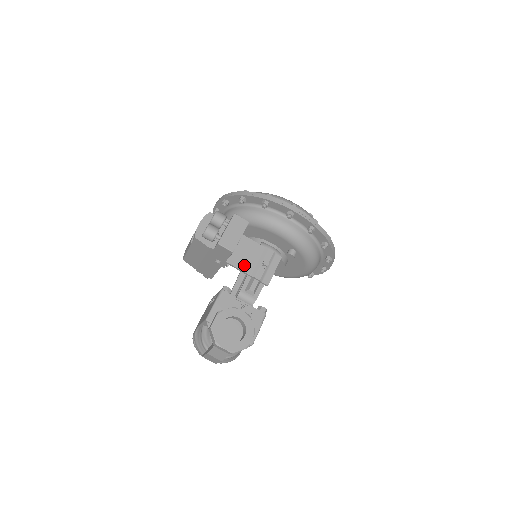
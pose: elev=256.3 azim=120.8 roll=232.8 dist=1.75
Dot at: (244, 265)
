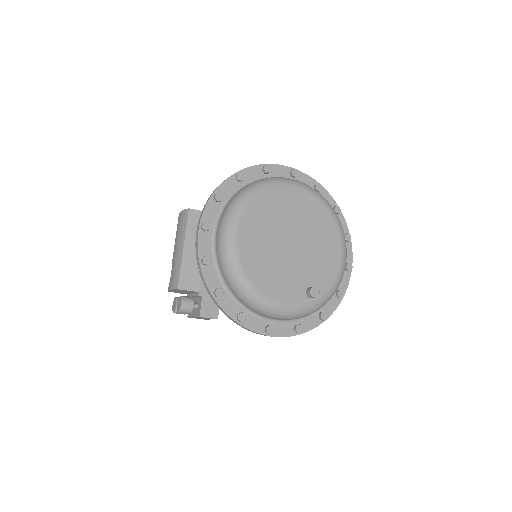
Dot at: occluded
